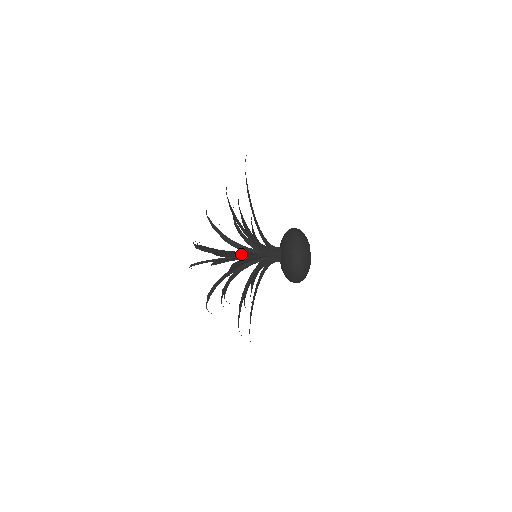
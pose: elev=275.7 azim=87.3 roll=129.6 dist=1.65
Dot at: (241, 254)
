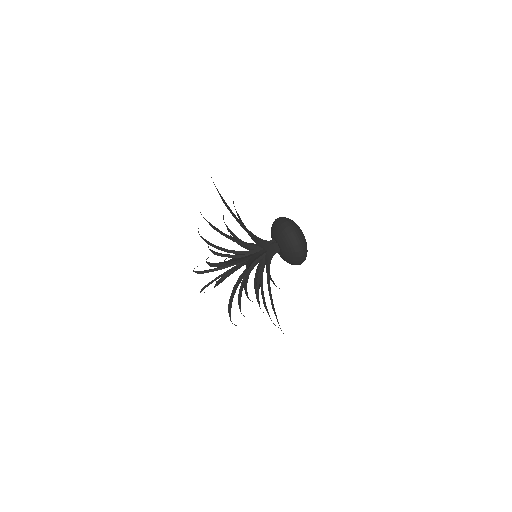
Dot at: (244, 258)
